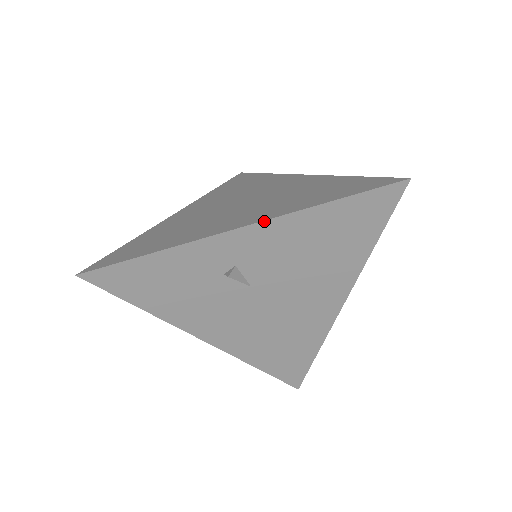
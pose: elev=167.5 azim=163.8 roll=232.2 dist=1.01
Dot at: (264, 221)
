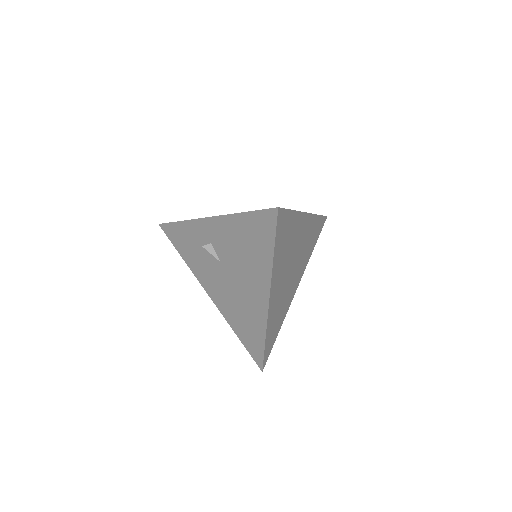
Dot at: (217, 216)
